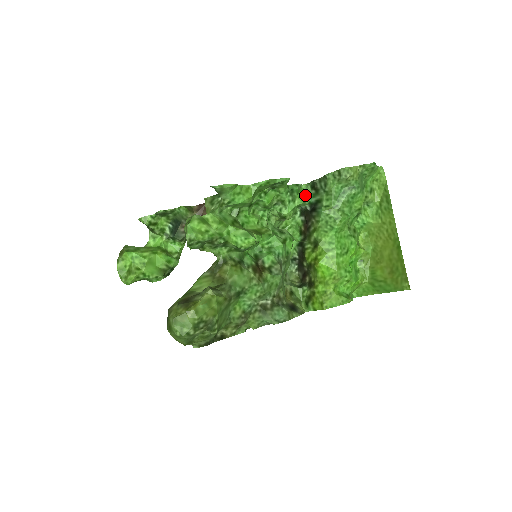
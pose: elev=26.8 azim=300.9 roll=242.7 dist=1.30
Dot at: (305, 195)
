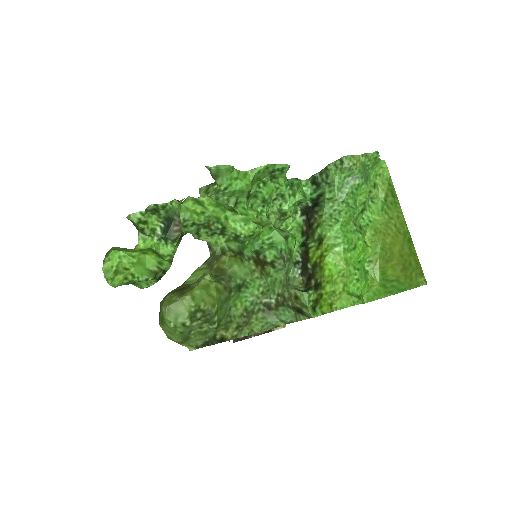
Dot at: (305, 192)
